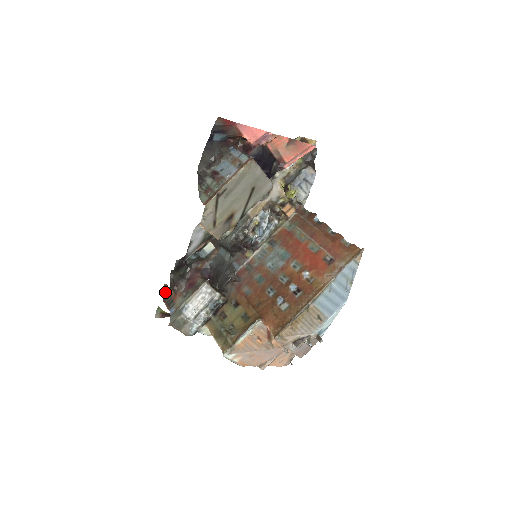
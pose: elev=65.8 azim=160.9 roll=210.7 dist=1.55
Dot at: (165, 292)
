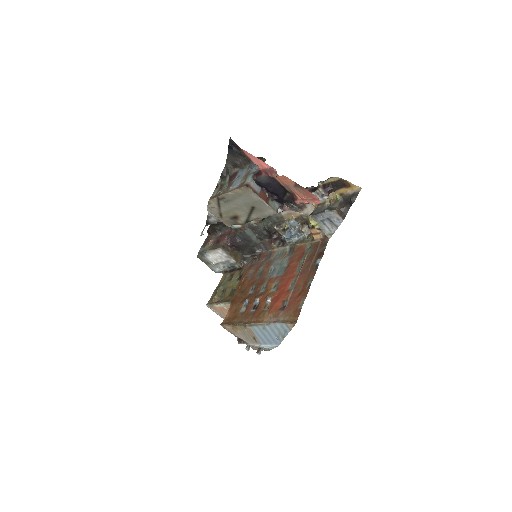
Dot at: occluded
